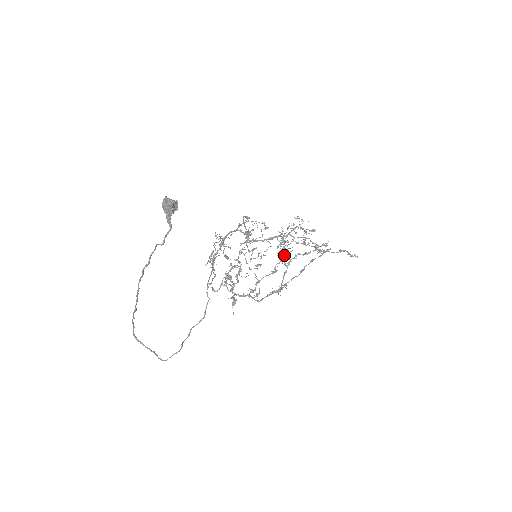
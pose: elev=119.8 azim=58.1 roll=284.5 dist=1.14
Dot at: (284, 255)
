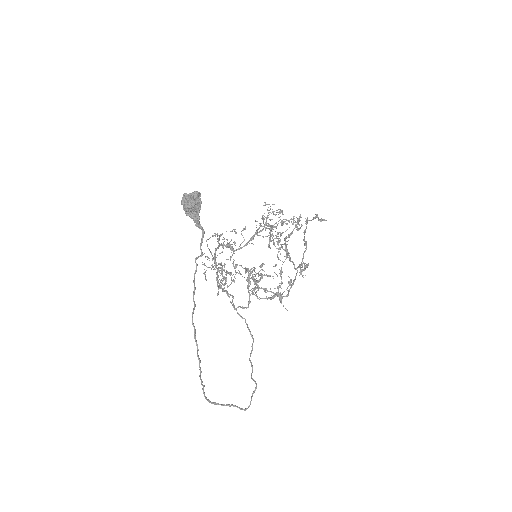
Dot at: (279, 241)
